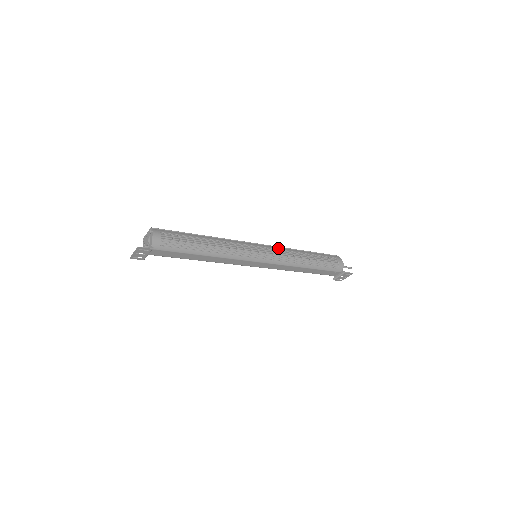
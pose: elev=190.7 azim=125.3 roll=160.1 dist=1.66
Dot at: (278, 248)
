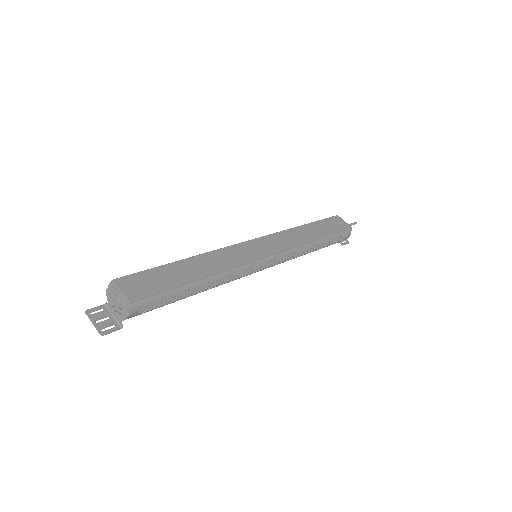
Dot at: (288, 253)
